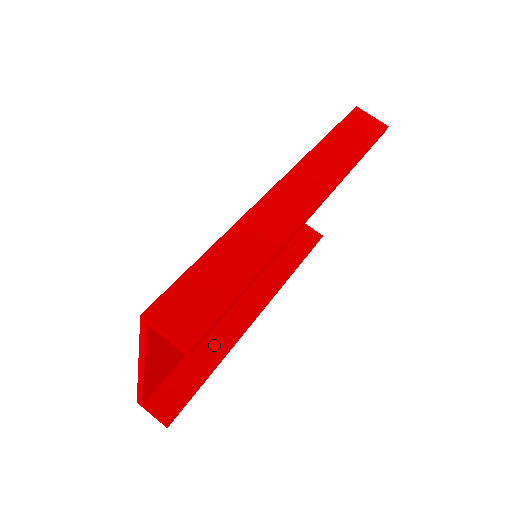
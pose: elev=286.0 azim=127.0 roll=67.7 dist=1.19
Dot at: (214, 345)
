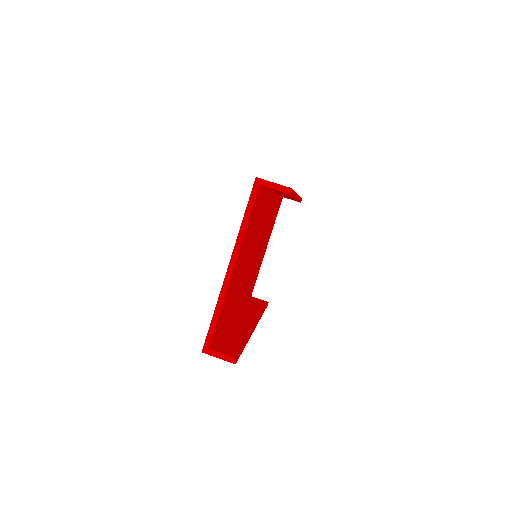
Dot at: (238, 331)
